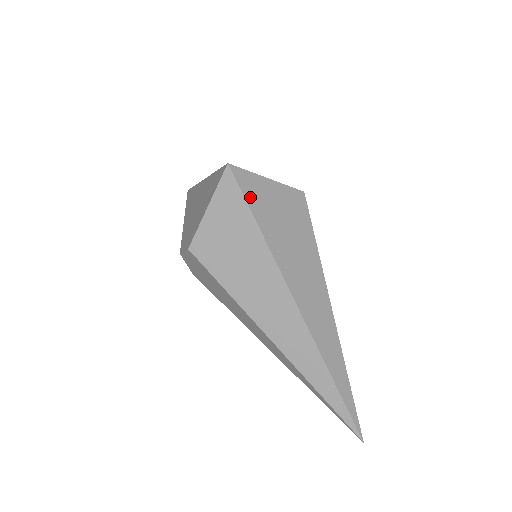
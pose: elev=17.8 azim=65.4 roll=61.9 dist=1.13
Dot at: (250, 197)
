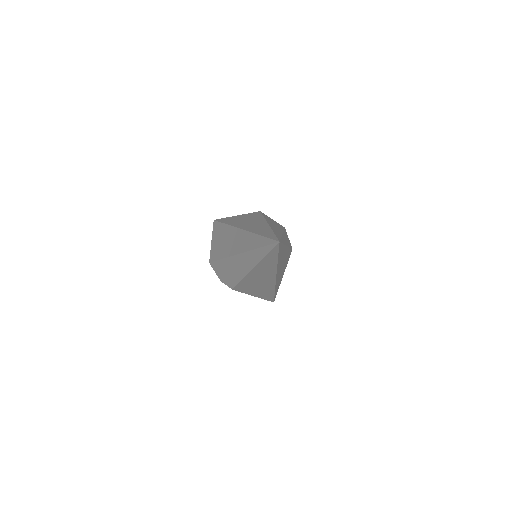
Dot at: occluded
